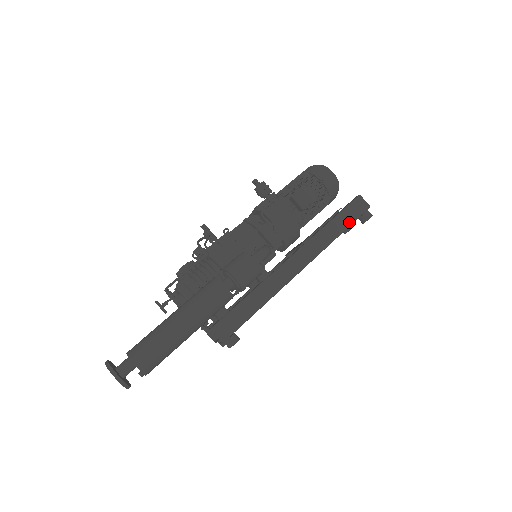
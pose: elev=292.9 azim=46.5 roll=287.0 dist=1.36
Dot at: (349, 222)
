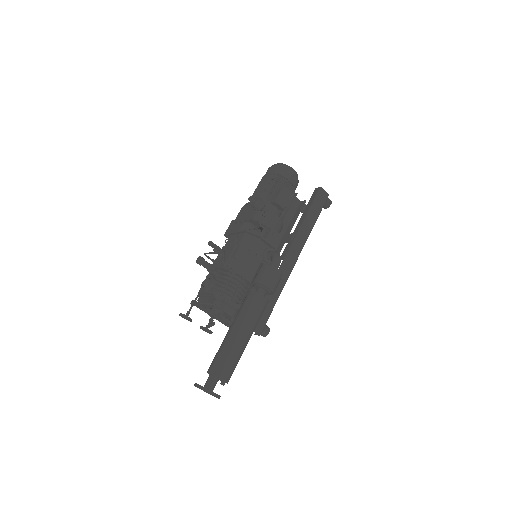
Dot at: (319, 212)
